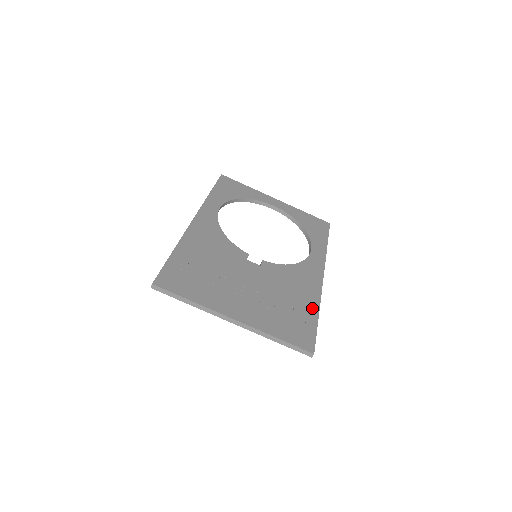
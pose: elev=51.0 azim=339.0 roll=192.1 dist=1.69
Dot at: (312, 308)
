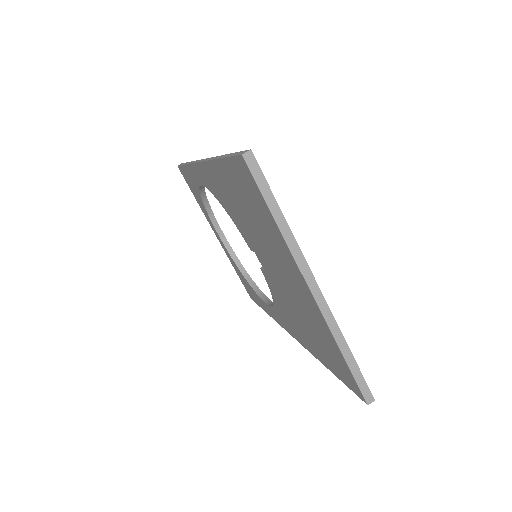
Dot at: occluded
